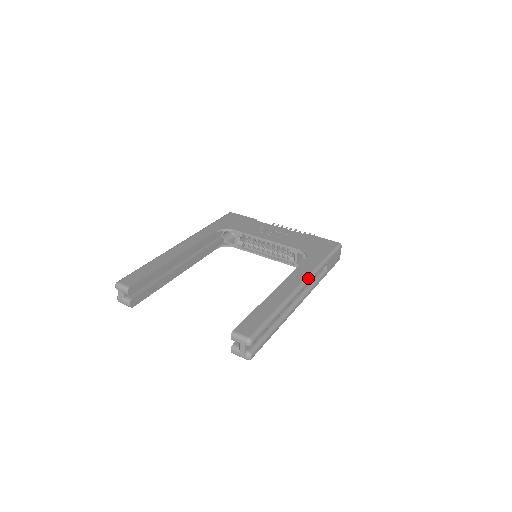
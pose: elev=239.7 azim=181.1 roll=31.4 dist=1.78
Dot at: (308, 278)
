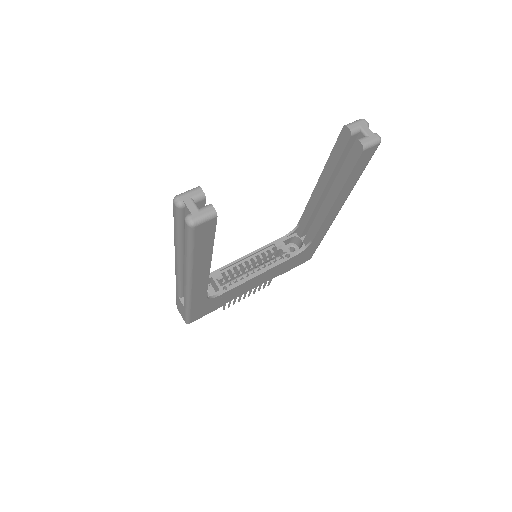
Dot at: occluded
